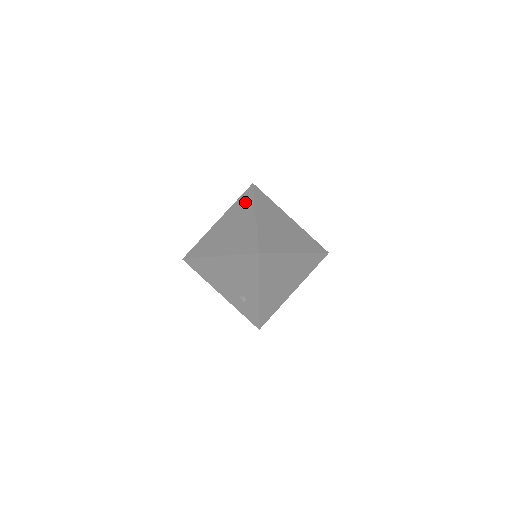
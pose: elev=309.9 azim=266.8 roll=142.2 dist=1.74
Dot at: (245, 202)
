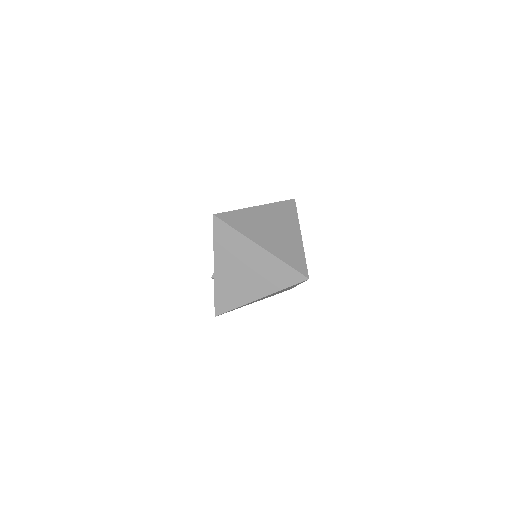
Dot at: occluded
